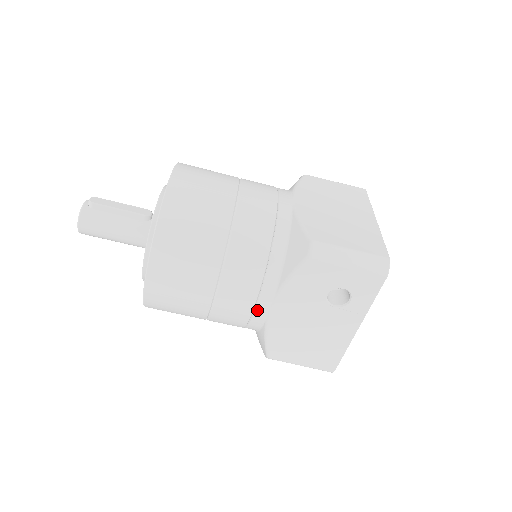
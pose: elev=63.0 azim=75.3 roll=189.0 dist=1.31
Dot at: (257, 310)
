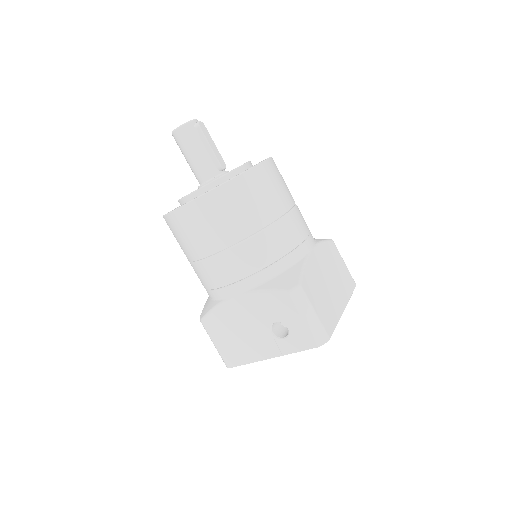
Dot at: (227, 288)
